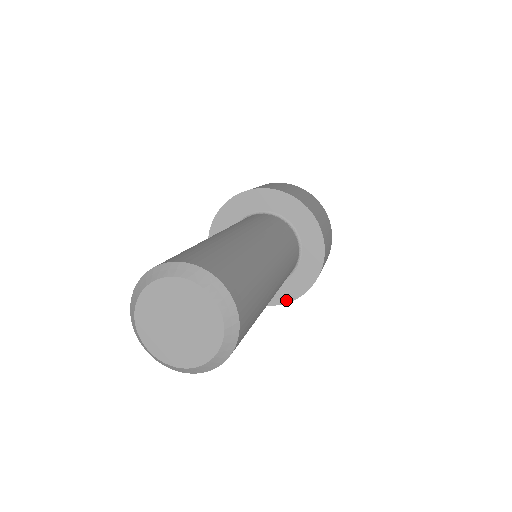
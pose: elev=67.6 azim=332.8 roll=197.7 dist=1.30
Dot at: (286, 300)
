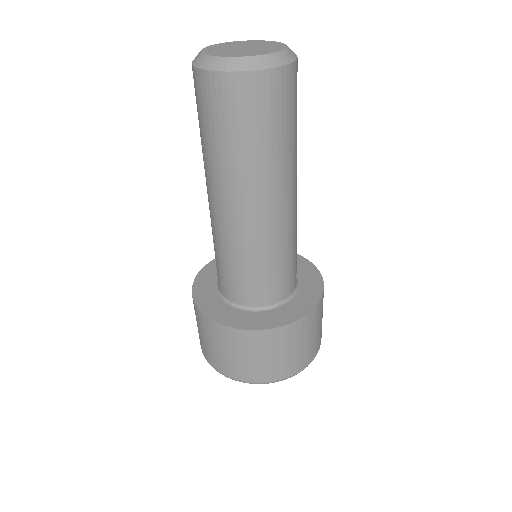
Dot at: (217, 319)
